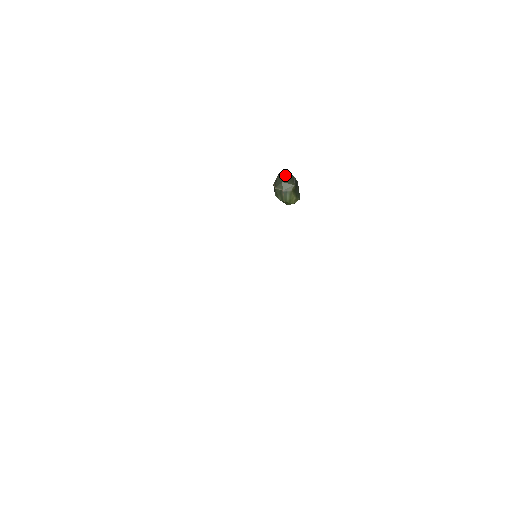
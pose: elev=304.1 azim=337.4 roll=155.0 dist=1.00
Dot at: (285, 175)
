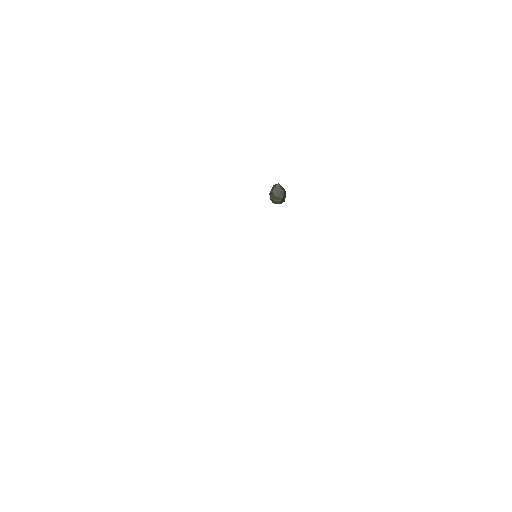
Dot at: (278, 189)
